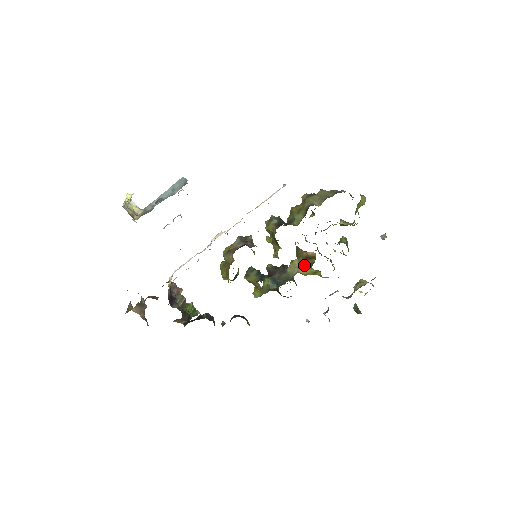
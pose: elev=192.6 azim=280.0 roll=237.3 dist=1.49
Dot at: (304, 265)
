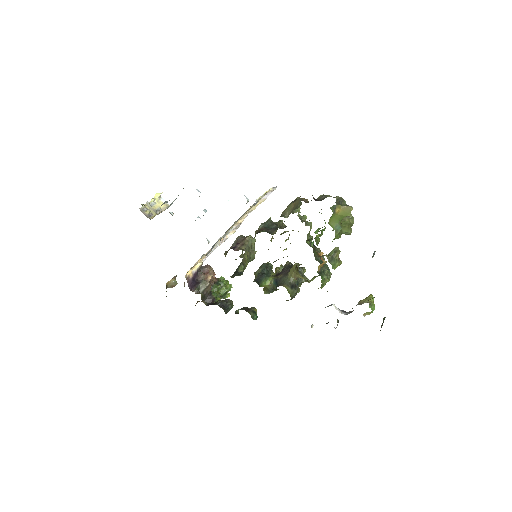
Dot at: (297, 272)
